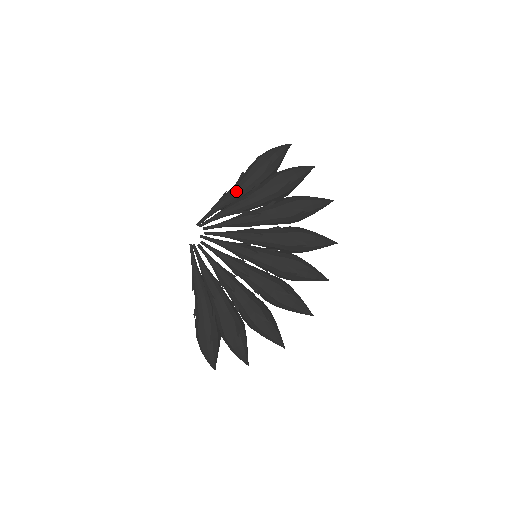
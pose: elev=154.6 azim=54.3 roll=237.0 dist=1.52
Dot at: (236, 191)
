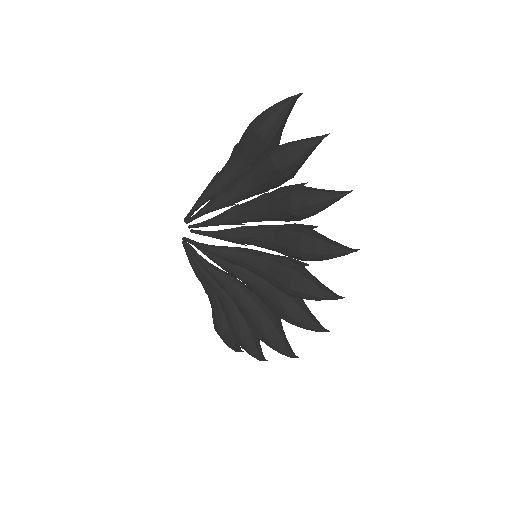
Dot at: (224, 176)
